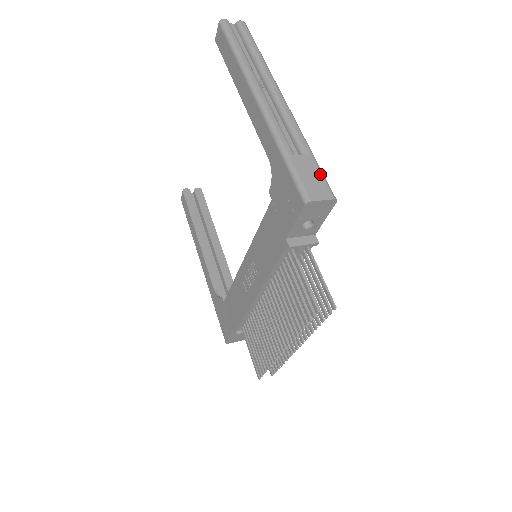
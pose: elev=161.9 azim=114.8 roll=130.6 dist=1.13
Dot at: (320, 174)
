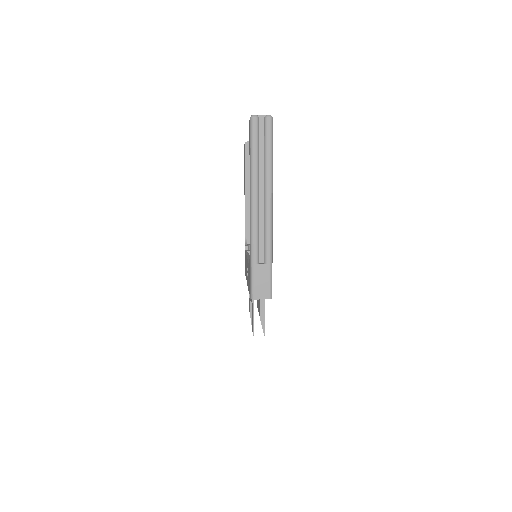
Dot at: (268, 280)
